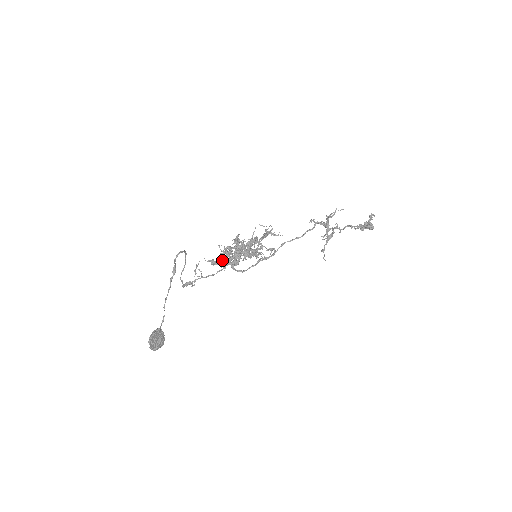
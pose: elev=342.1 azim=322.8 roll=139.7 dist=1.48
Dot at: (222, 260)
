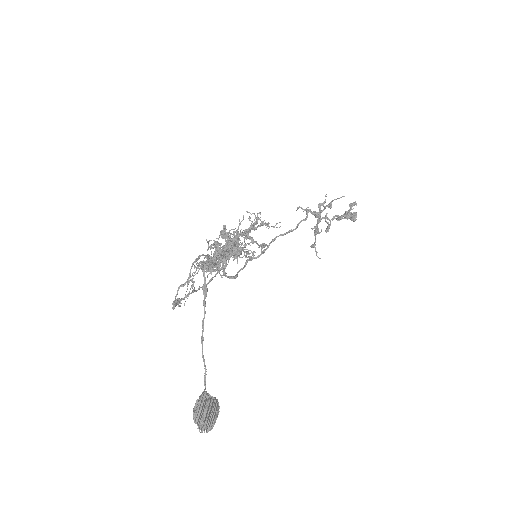
Dot at: (210, 263)
